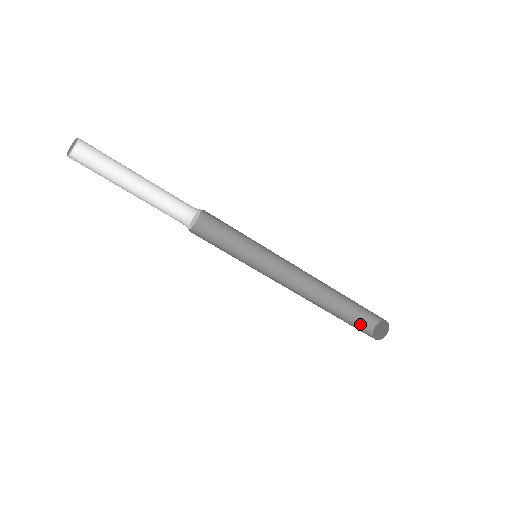
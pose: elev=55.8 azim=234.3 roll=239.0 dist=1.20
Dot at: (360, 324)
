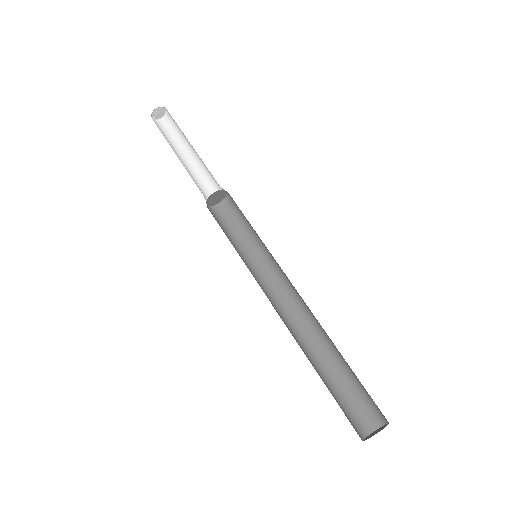
Dot at: (349, 415)
